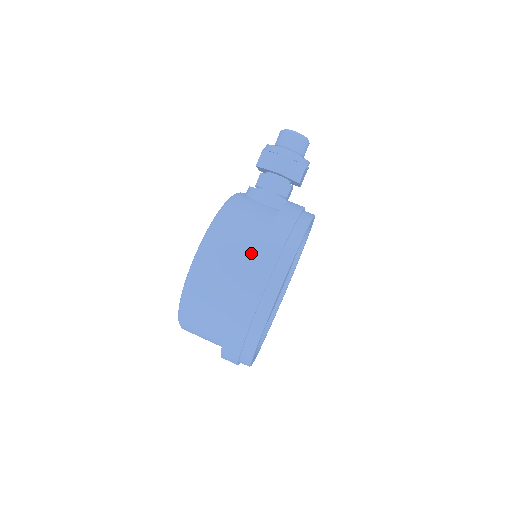
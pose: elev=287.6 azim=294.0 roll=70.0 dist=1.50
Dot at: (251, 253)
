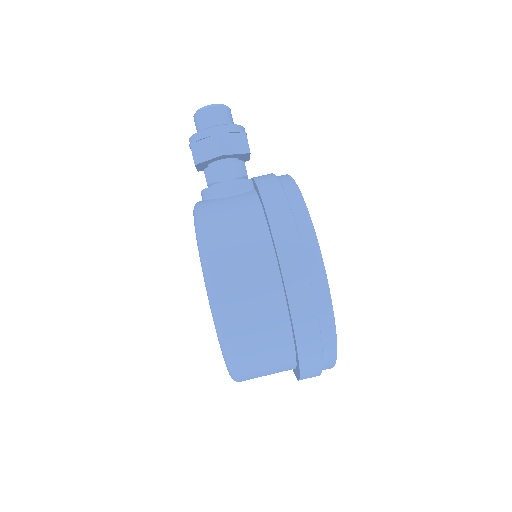
Dot at: (264, 247)
